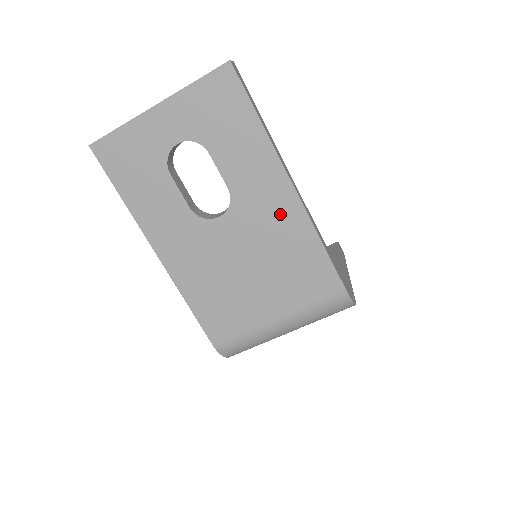
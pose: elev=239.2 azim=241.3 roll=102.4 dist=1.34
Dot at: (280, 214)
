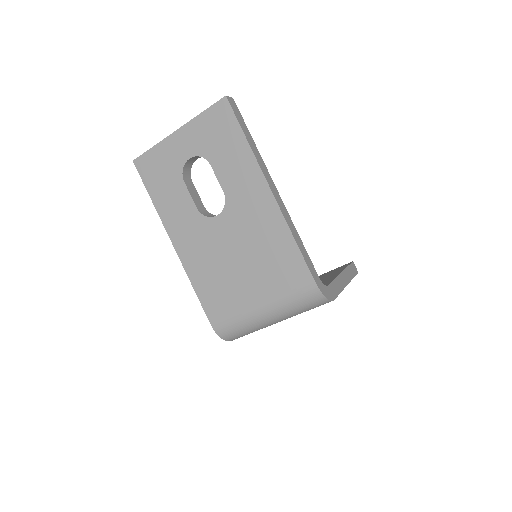
Dot at: (262, 214)
